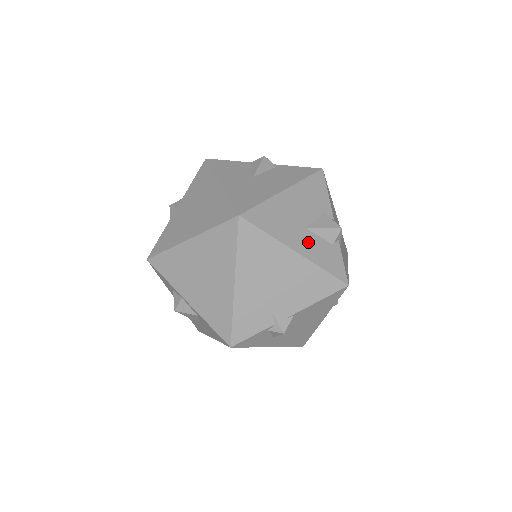
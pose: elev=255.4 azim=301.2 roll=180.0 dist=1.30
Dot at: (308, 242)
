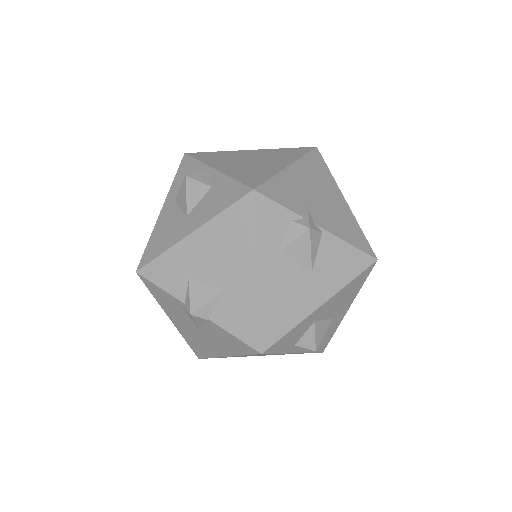
Dot at: occluded
